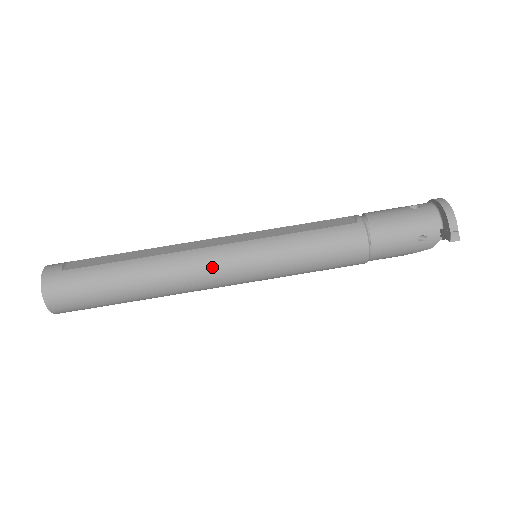
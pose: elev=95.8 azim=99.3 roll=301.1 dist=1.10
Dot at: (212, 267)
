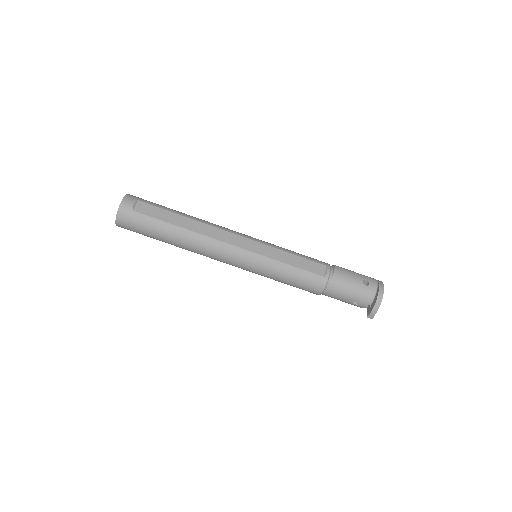
Dot at: (225, 257)
